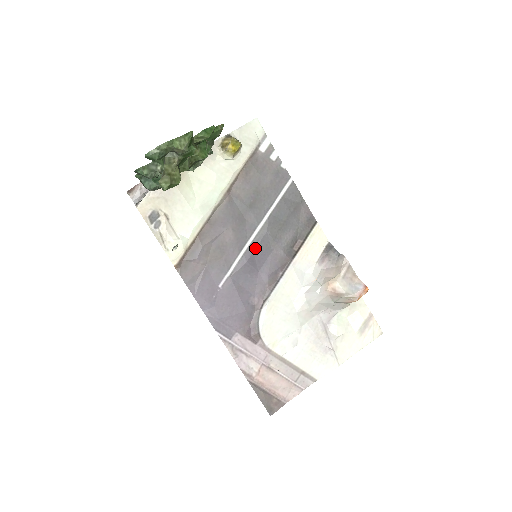
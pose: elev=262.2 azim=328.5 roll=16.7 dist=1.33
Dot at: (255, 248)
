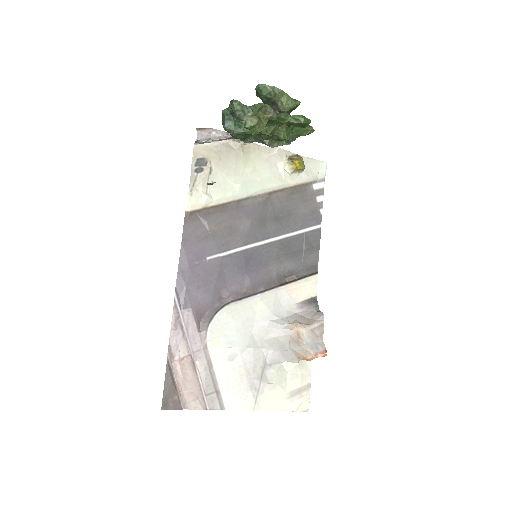
Dot at: (257, 252)
